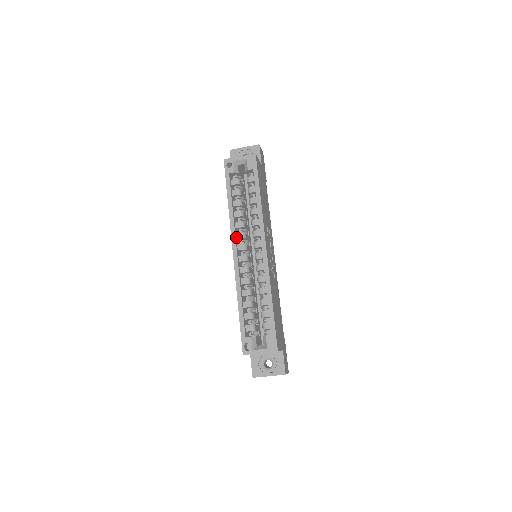
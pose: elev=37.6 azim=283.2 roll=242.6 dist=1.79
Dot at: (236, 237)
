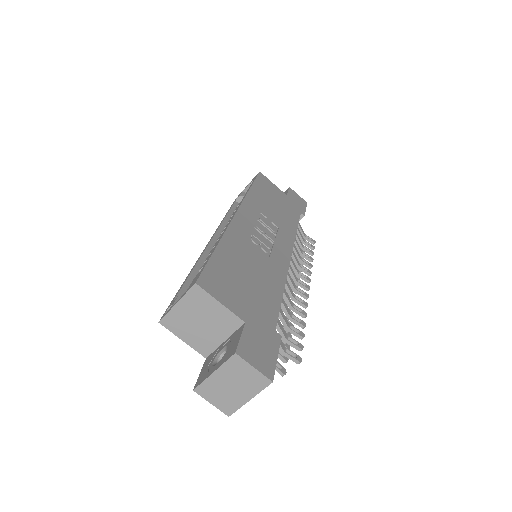
Dot at: occluded
